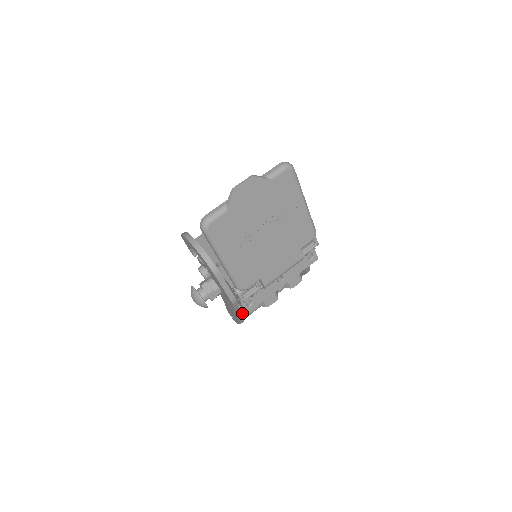
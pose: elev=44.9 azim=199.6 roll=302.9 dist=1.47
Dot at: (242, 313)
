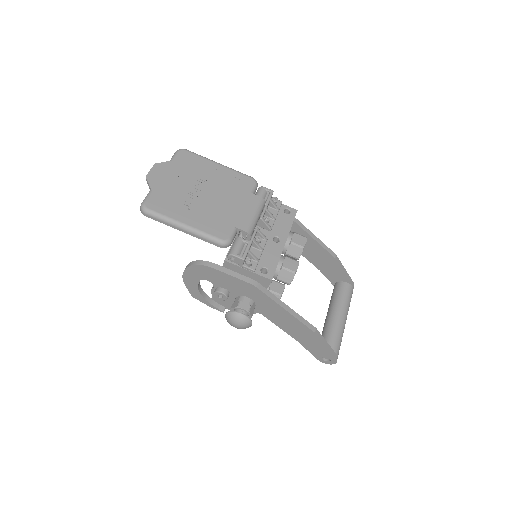
Dot at: occluded
